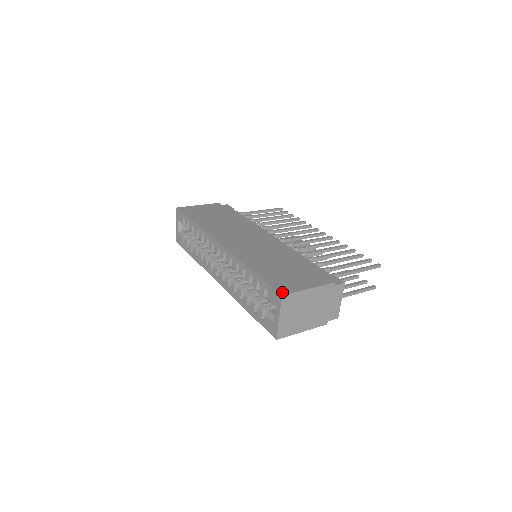
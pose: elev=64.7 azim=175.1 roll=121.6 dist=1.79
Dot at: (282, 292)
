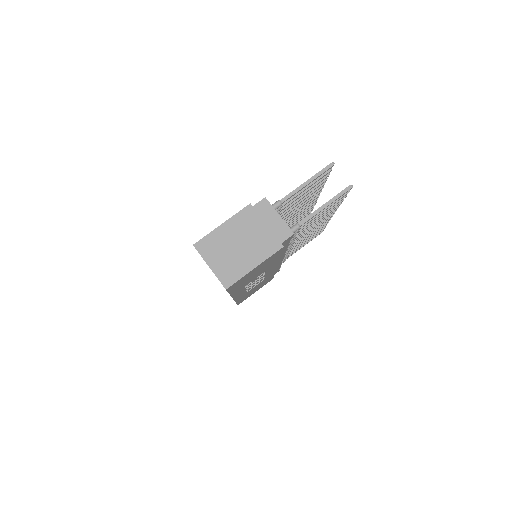
Dot at: (196, 244)
